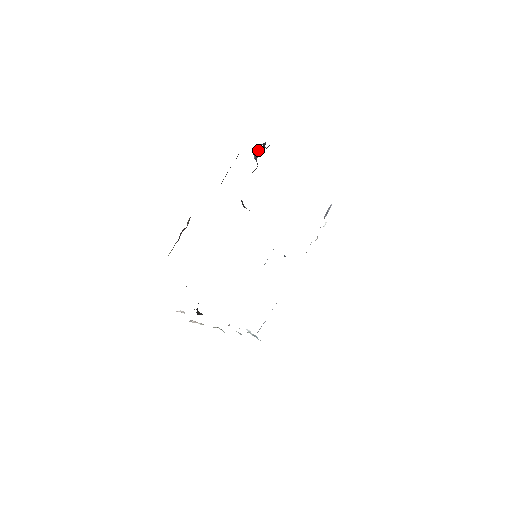
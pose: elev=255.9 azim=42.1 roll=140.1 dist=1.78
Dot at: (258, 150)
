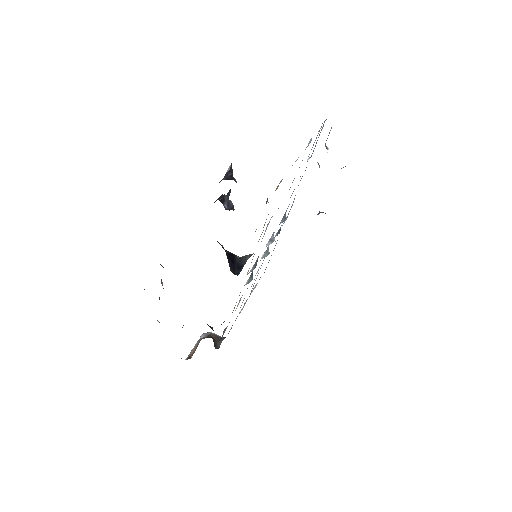
Dot at: occluded
